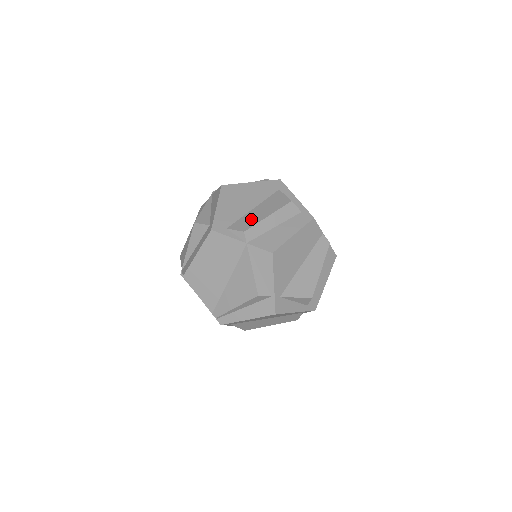
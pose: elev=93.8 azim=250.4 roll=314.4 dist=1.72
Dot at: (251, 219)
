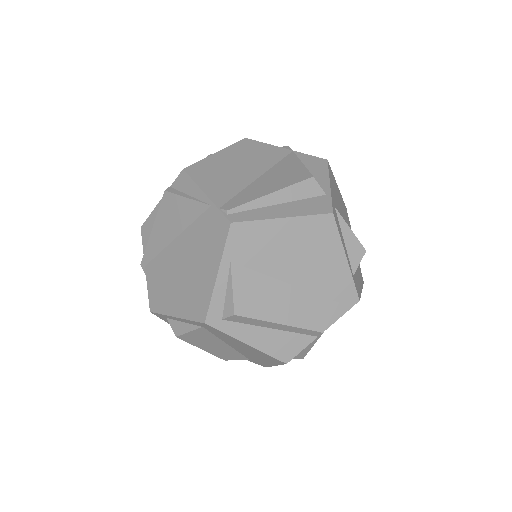
Dot at: occluded
